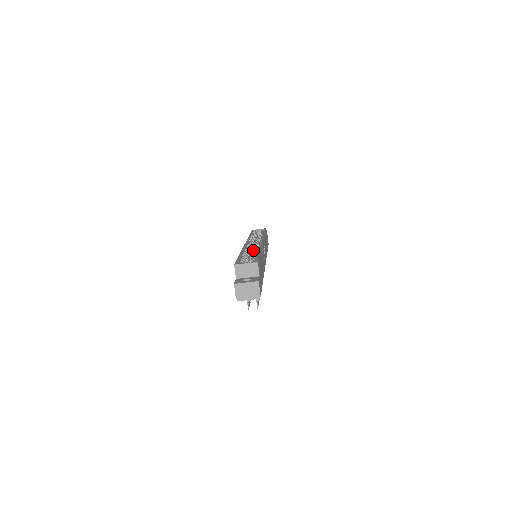
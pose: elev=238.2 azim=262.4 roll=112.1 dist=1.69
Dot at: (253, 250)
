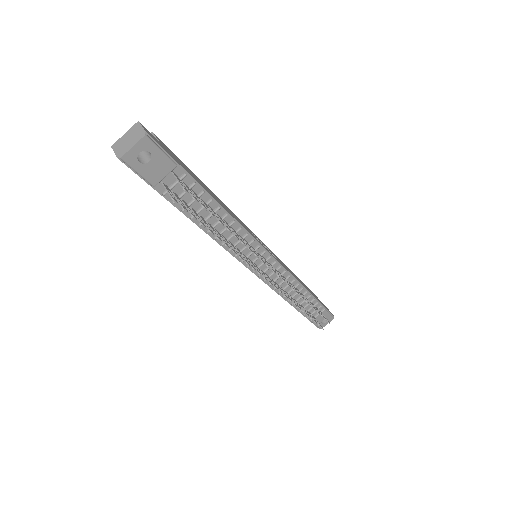
Dot at: occluded
